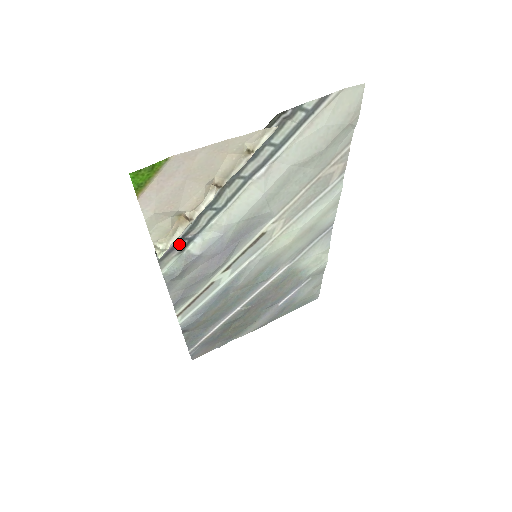
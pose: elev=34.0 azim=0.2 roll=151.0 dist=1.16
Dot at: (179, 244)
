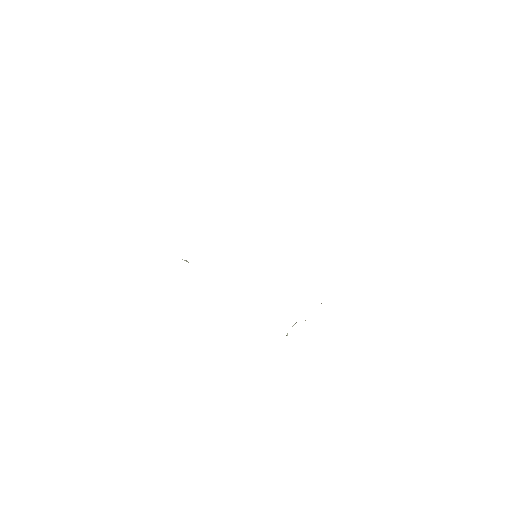
Dot at: occluded
